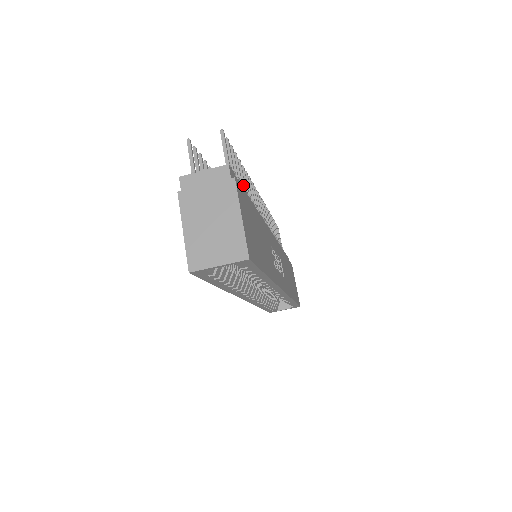
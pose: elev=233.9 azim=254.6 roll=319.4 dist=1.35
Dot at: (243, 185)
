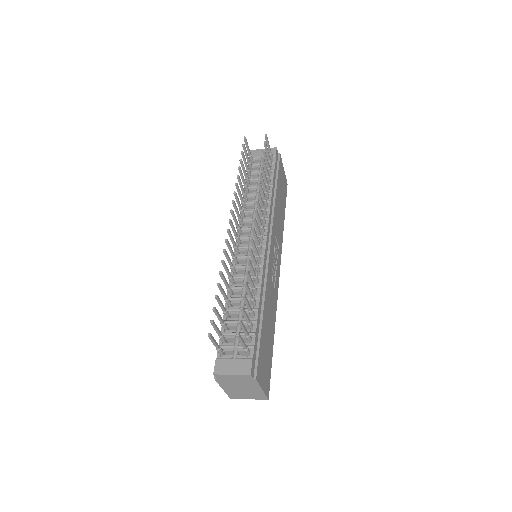
Dot at: (253, 311)
